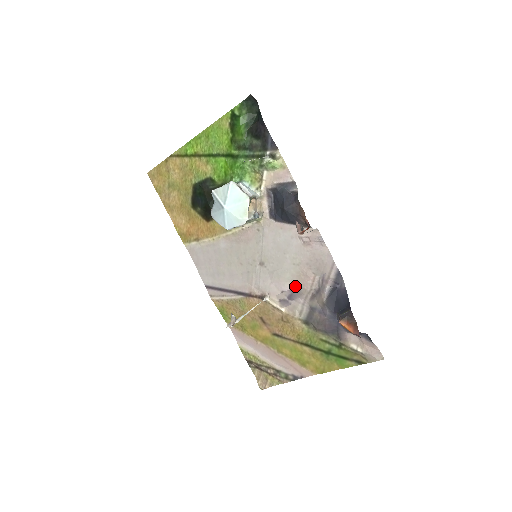
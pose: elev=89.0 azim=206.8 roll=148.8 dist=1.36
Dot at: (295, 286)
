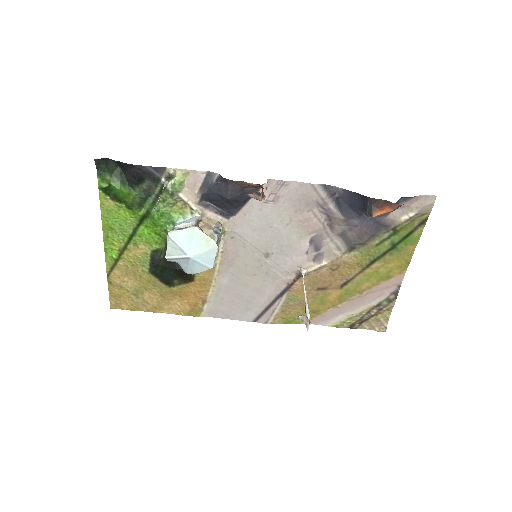
Dot at: (309, 237)
